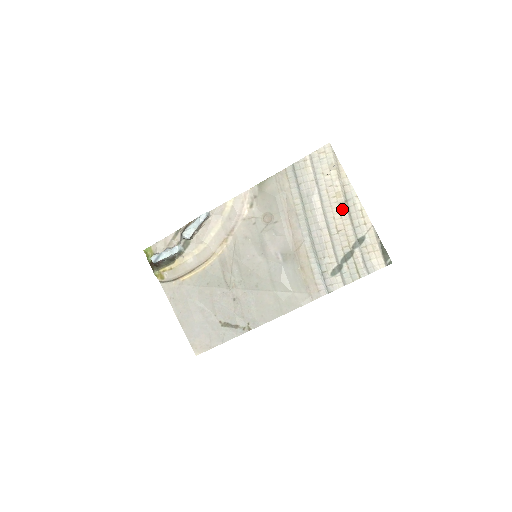
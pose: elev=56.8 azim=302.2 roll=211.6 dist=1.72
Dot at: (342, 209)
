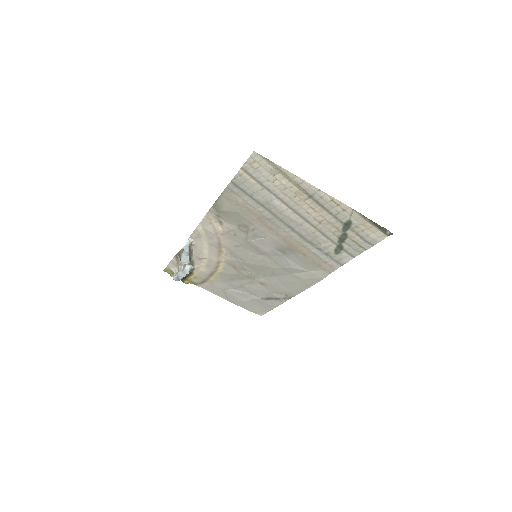
Dot at: (311, 204)
